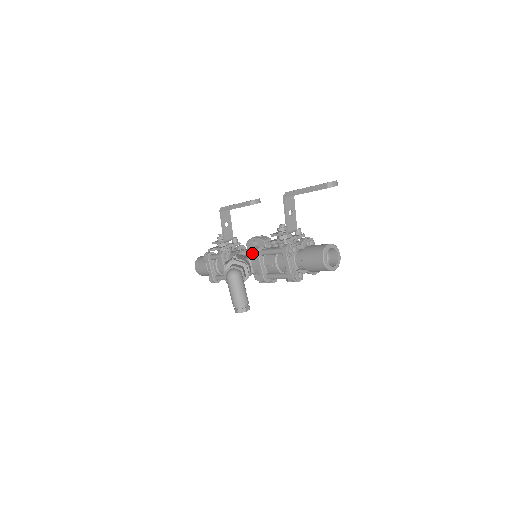
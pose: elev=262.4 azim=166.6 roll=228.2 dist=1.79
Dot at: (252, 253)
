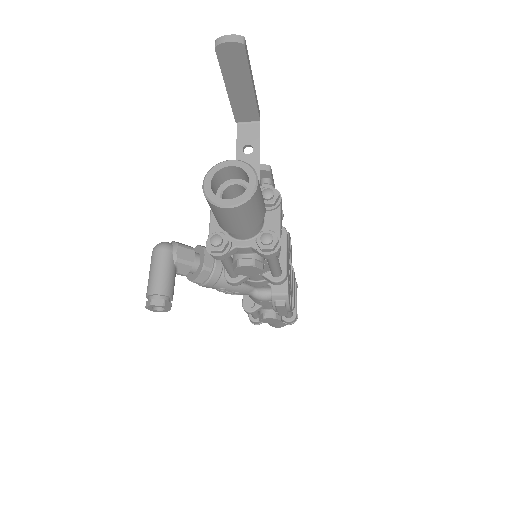
Dot at: occluded
